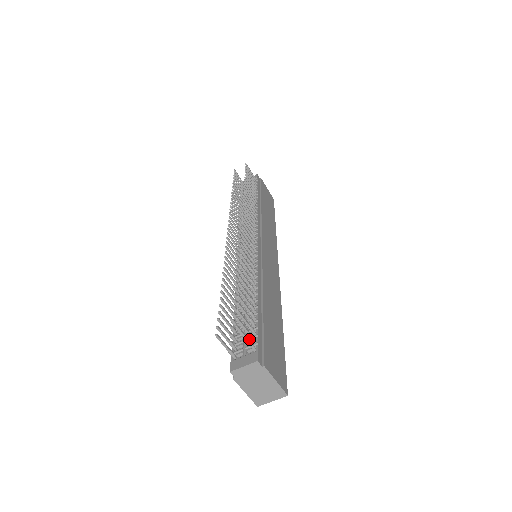
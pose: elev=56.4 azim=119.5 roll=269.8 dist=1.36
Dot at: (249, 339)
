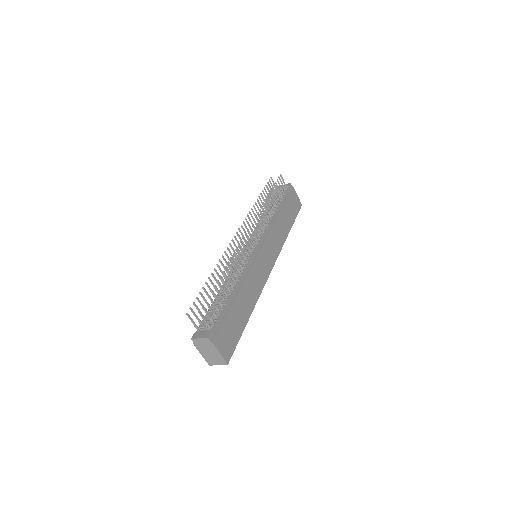
Dot at: occluded
